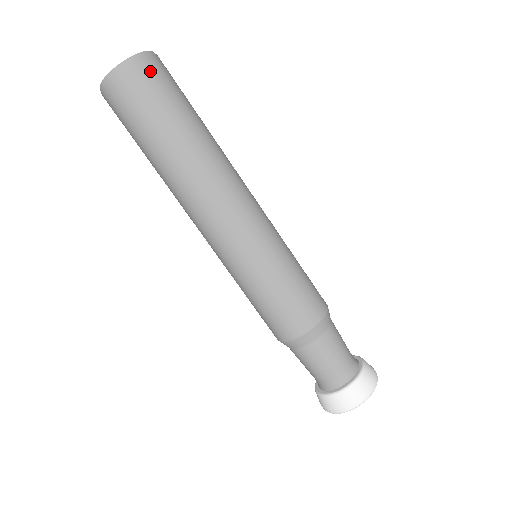
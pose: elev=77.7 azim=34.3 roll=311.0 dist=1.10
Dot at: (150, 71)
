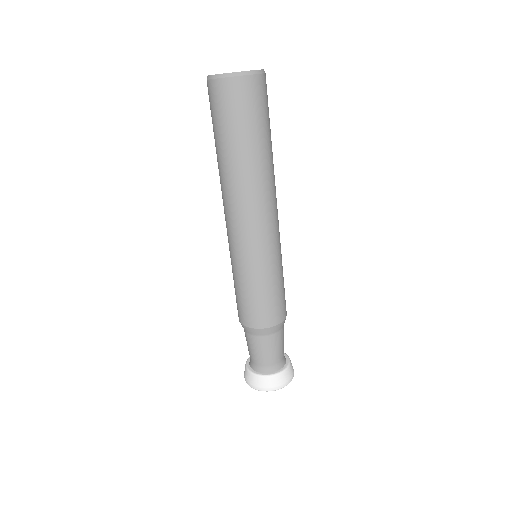
Dot at: occluded
